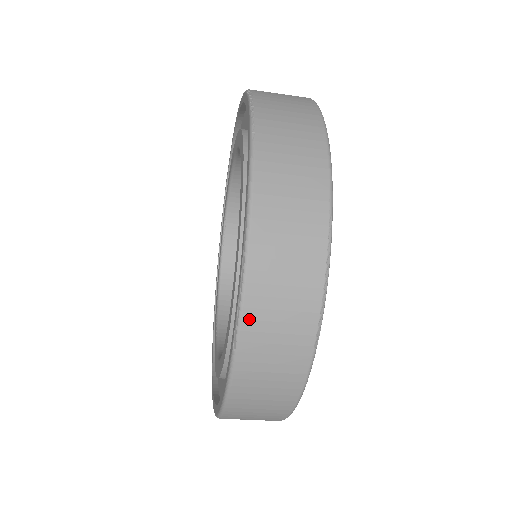
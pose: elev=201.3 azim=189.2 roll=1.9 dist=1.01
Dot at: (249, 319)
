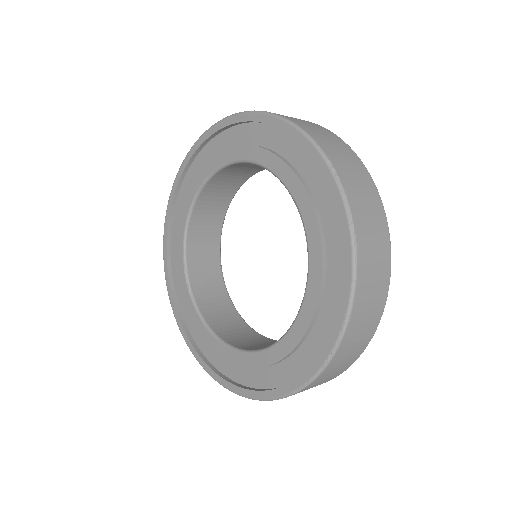
Dot at: (316, 381)
